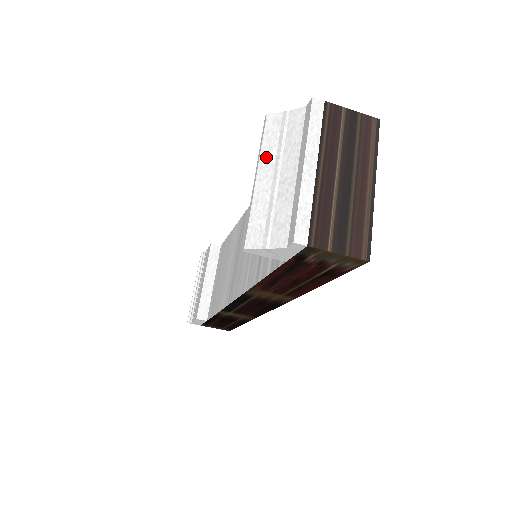
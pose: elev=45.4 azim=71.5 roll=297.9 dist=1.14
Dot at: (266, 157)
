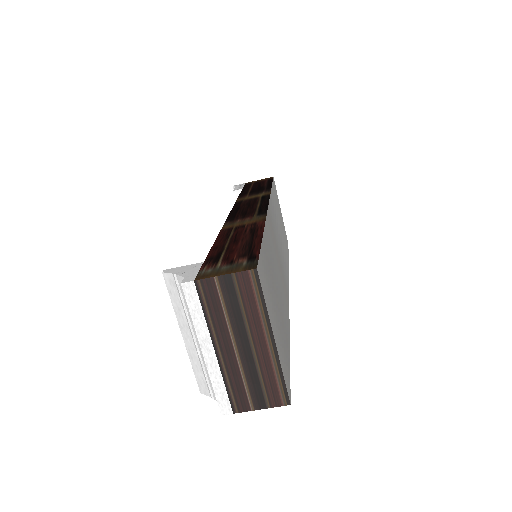
Dot at: (180, 318)
